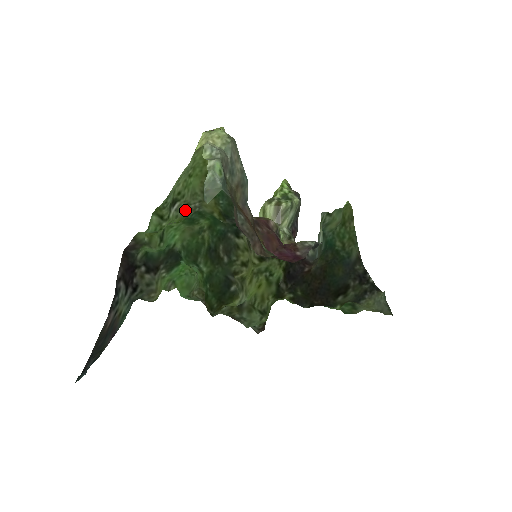
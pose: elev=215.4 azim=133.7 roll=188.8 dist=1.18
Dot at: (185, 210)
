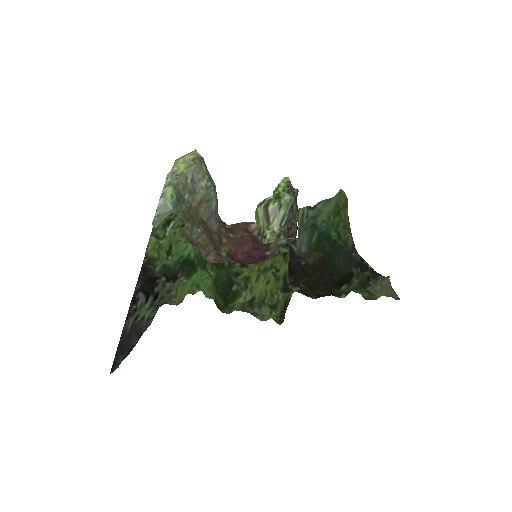
Dot at: (183, 226)
